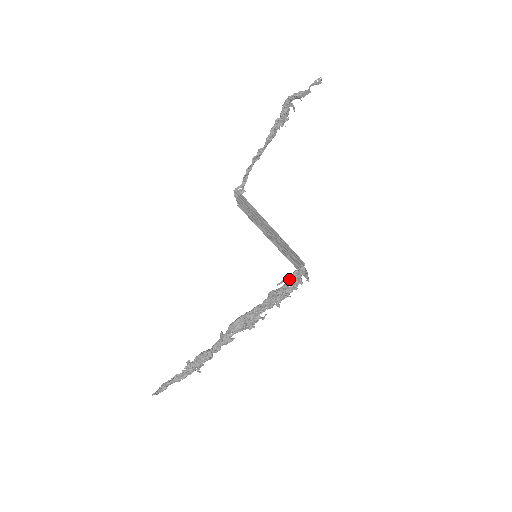
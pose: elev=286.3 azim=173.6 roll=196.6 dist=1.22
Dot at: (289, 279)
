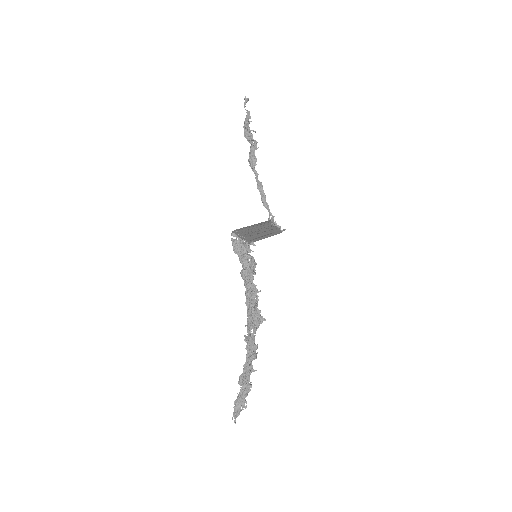
Dot at: occluded
